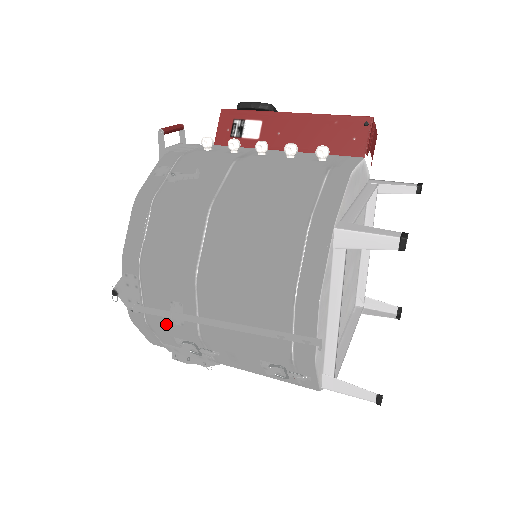
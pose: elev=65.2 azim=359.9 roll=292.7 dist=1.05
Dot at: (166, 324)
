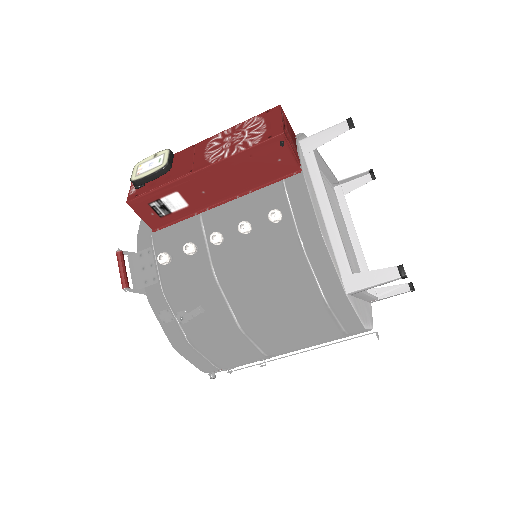
Dot at: occluded
